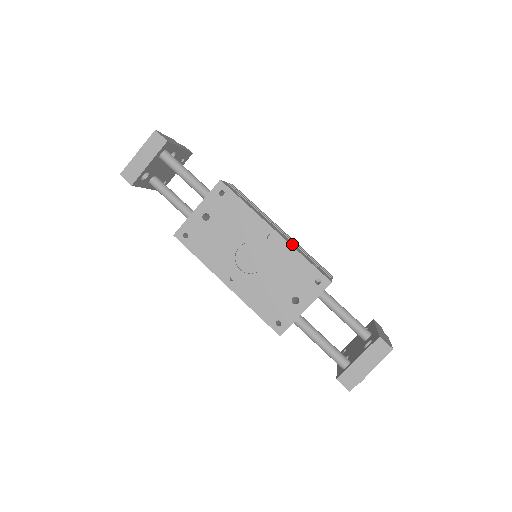
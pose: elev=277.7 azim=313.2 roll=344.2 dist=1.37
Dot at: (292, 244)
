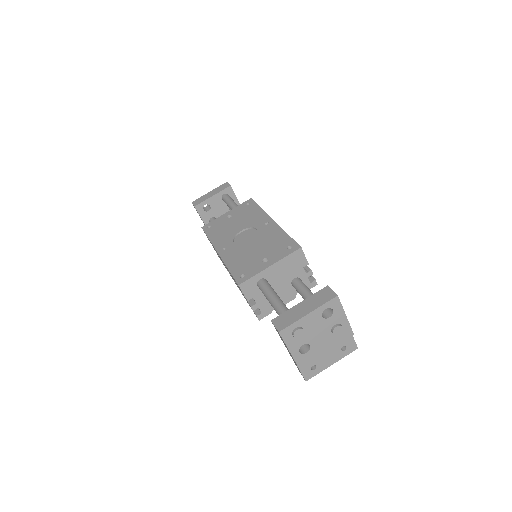
Dot at: occluded
